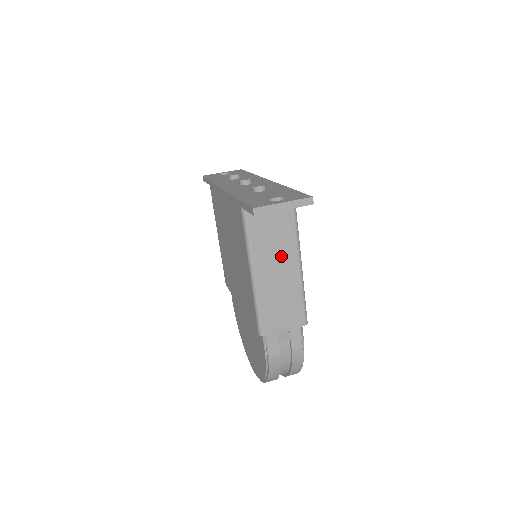
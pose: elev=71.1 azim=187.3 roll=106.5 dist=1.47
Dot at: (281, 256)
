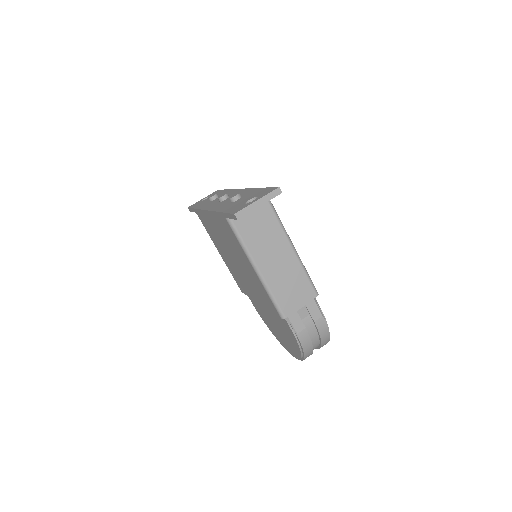
Dot at: (274, 246)
